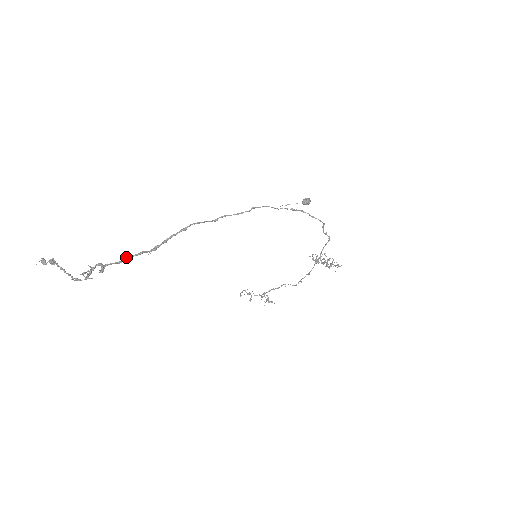
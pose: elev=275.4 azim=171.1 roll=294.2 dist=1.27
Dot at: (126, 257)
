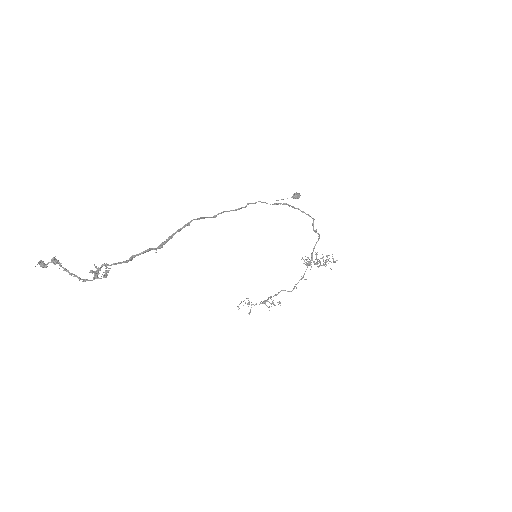
Dot at: (133, 255)
